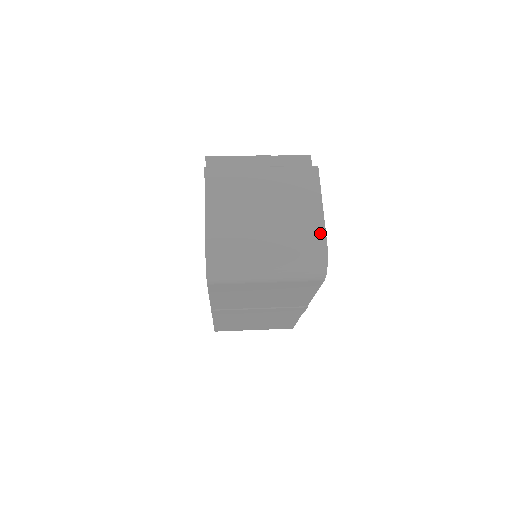
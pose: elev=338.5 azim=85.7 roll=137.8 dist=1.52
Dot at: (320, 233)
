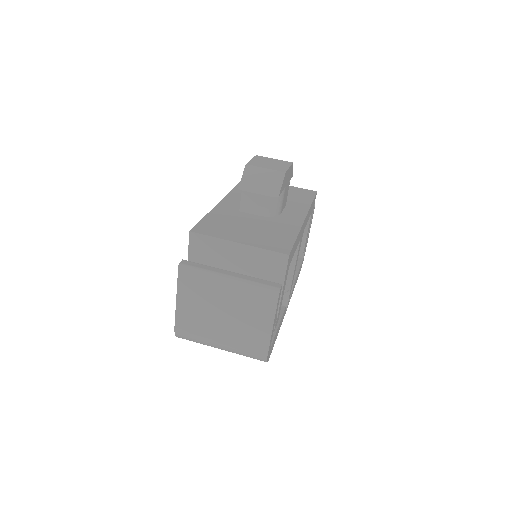
Dot at: (264, 345)
